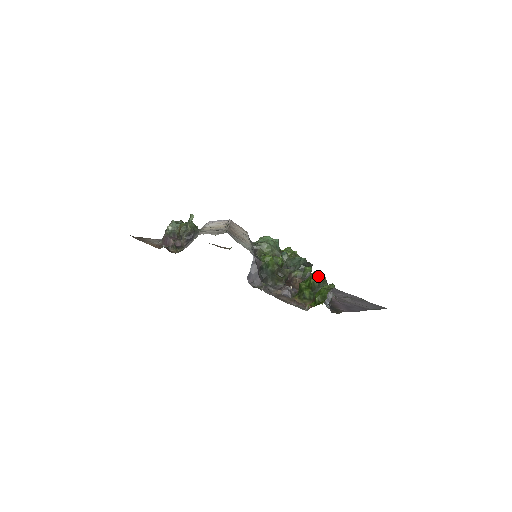
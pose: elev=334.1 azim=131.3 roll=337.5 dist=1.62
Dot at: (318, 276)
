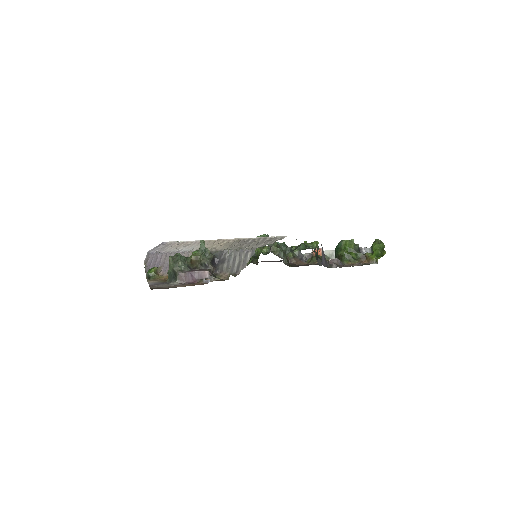
Dot at: (353, 241)
